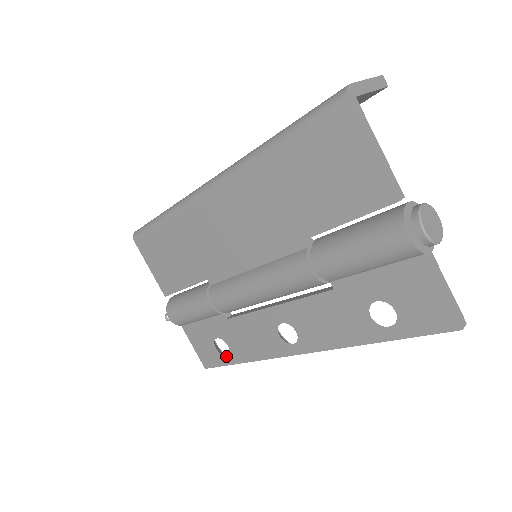
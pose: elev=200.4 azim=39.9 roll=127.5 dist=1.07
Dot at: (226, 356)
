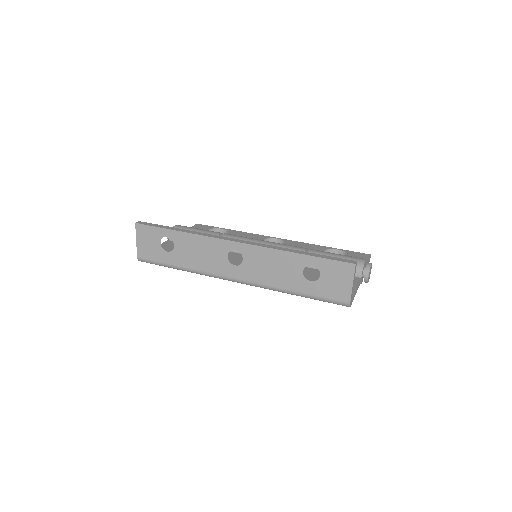
Dot at: occluded
